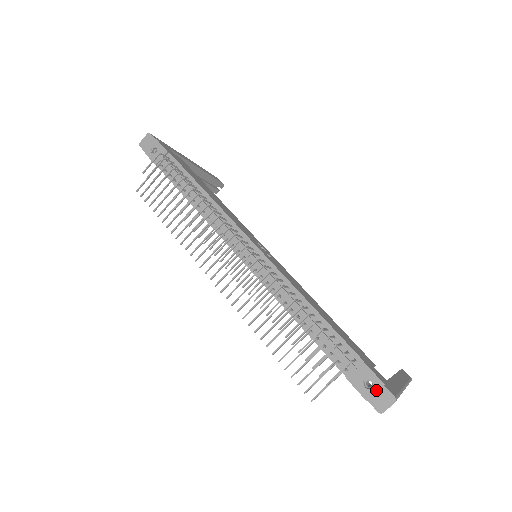
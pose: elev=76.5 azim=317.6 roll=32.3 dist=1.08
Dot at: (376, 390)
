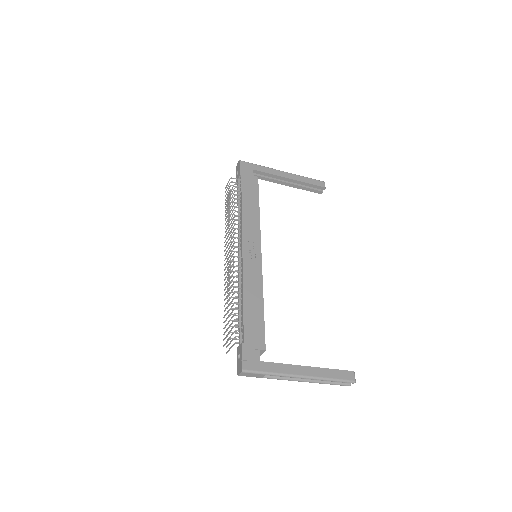
Dot at: (240, 361)
